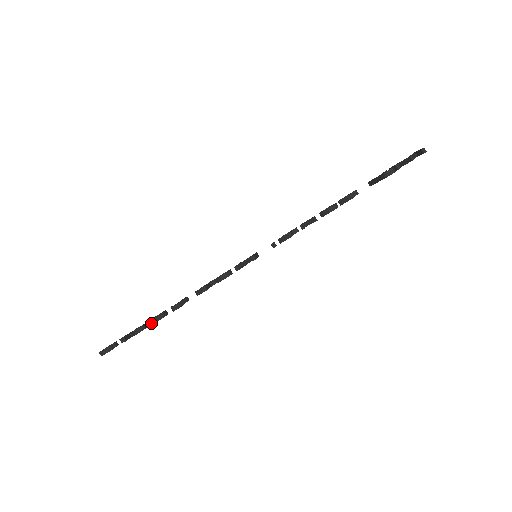
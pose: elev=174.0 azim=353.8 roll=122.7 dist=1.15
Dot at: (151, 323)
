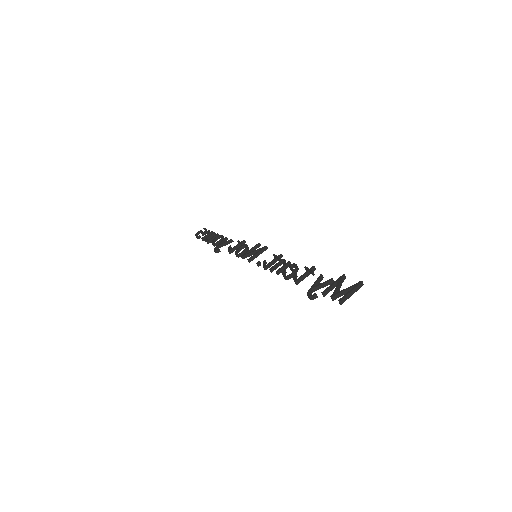
Dot at: occluded
